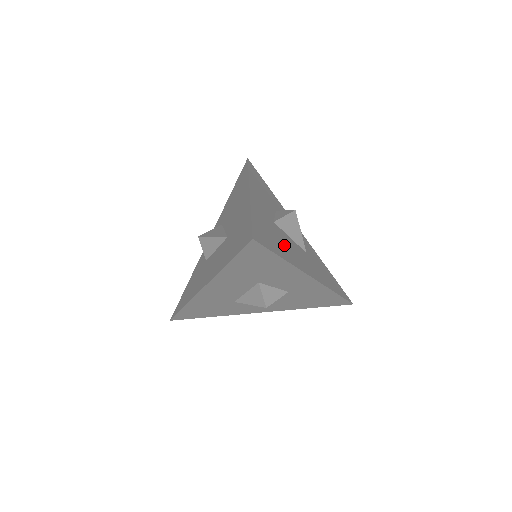
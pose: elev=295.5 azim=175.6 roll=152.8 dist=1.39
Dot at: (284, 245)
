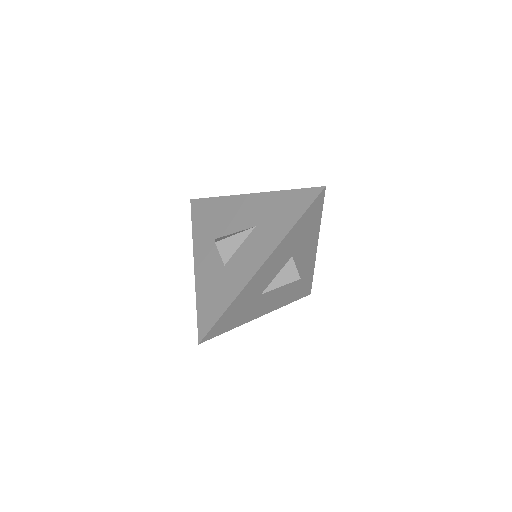
Dot at: occluded
